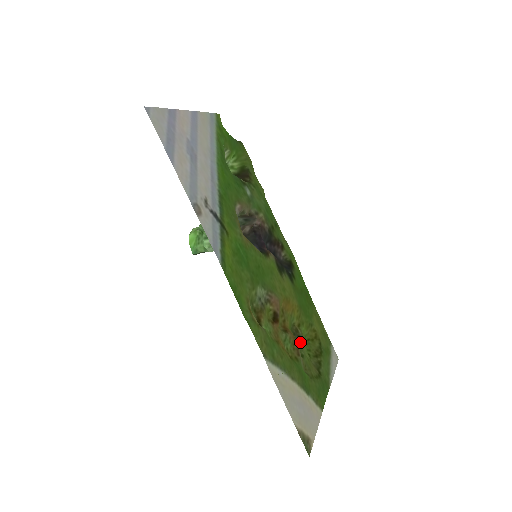
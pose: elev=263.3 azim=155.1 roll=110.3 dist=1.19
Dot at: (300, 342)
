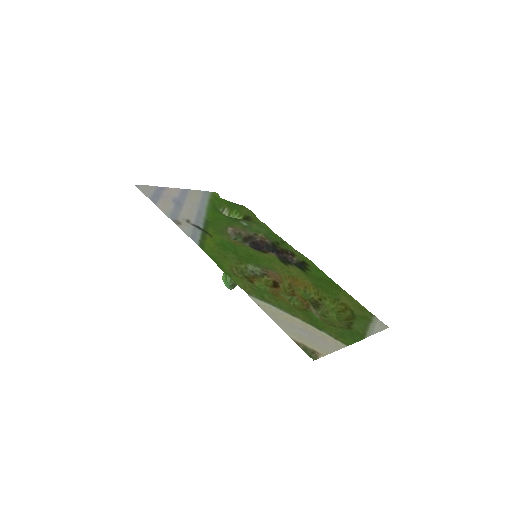
Dot at: (320, 308)
